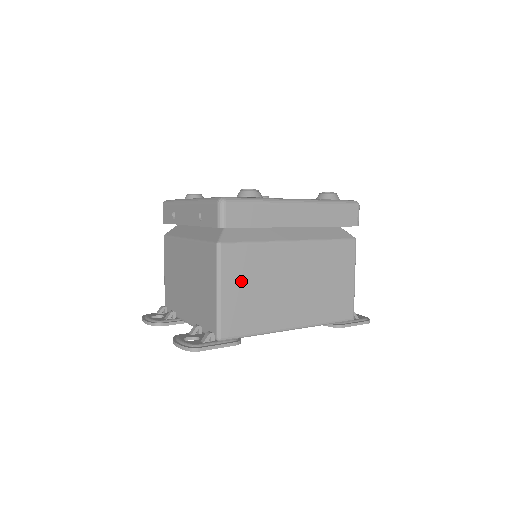
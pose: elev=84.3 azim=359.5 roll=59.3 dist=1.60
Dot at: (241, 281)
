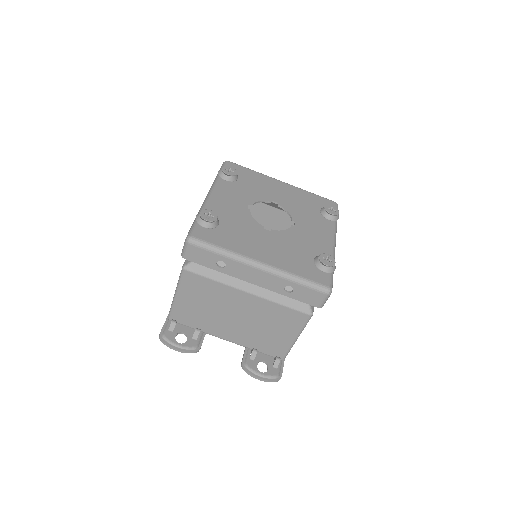
Dot at: occluded
